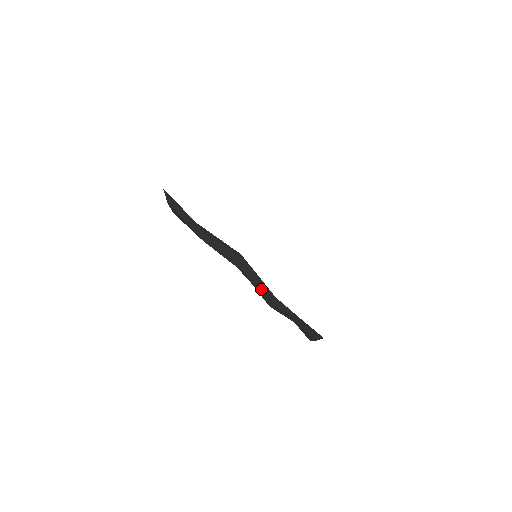
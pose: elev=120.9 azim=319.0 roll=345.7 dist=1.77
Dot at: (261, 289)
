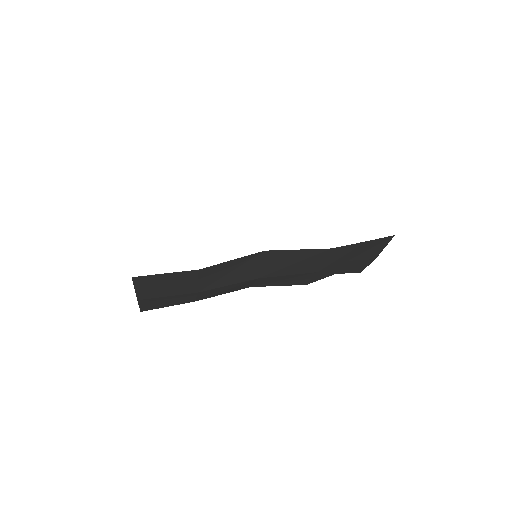
Dot at: (303, 265)
